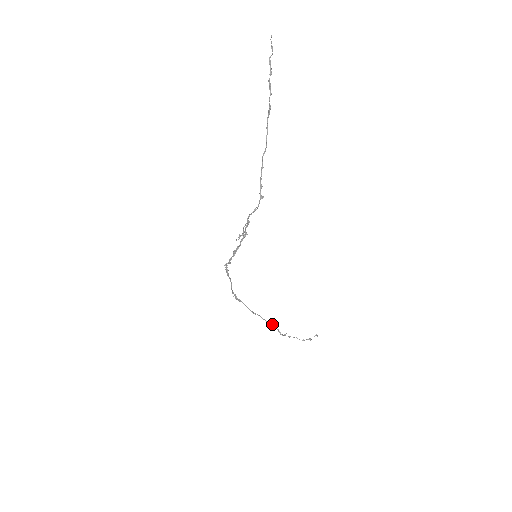
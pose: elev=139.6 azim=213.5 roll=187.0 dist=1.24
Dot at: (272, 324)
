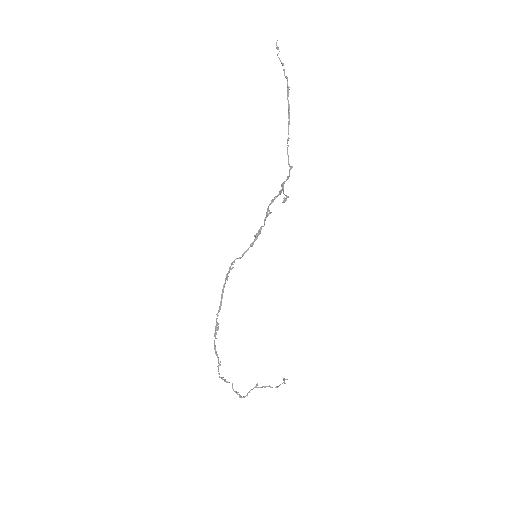
Dot at: occluded
